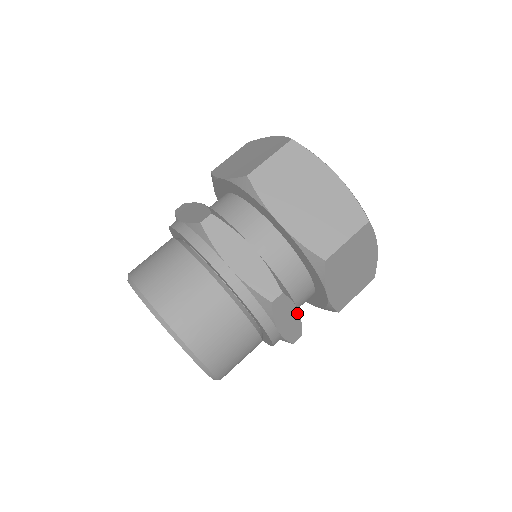
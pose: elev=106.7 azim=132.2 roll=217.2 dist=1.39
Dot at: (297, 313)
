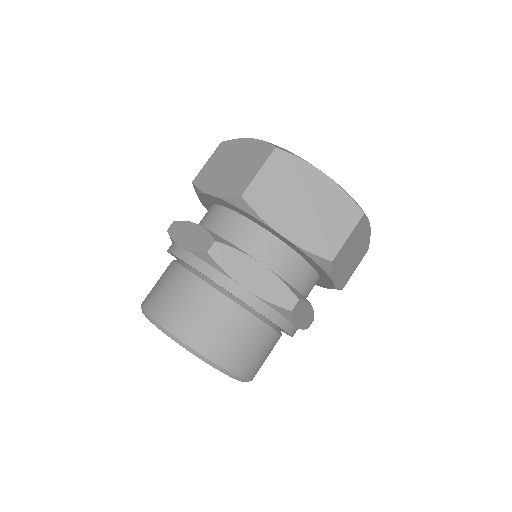
Dot at: (310, 306)
